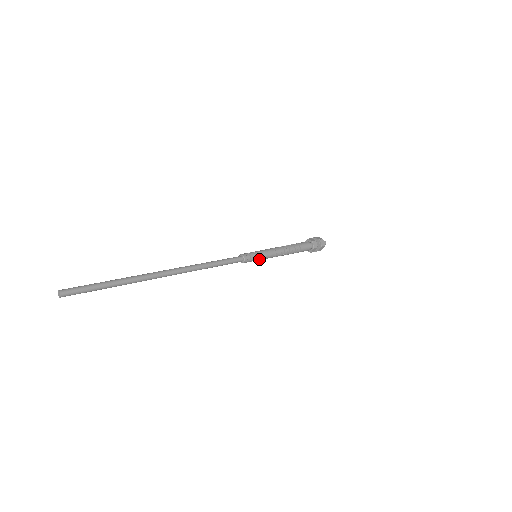
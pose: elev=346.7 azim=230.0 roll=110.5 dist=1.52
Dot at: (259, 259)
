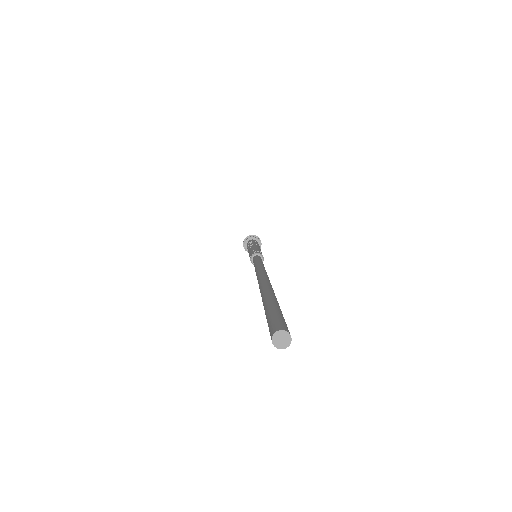
Dot at: occluded
